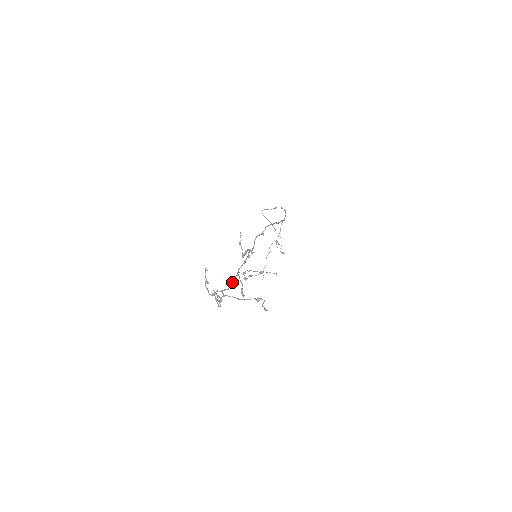
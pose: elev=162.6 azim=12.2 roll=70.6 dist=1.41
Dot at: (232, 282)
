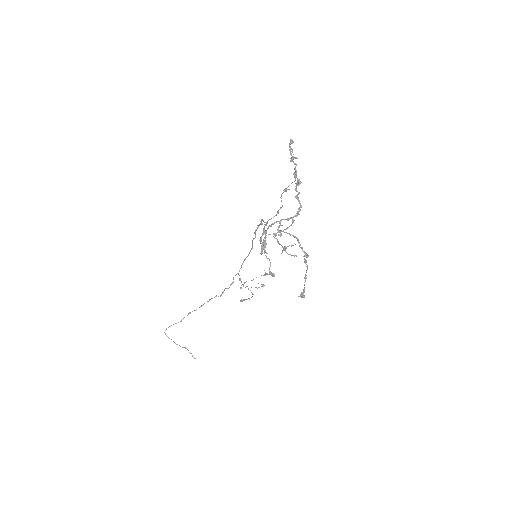
Dot at: (262, 249)
